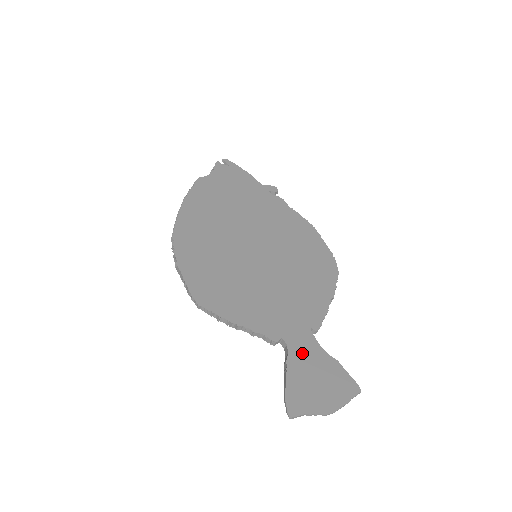
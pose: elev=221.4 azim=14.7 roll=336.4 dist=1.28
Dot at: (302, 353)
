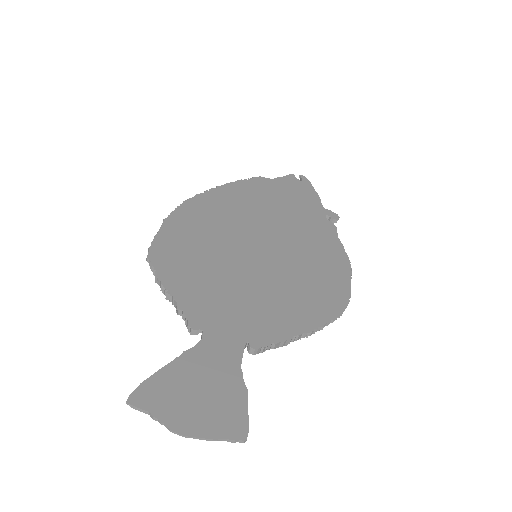
Dot at: (211, 356)
